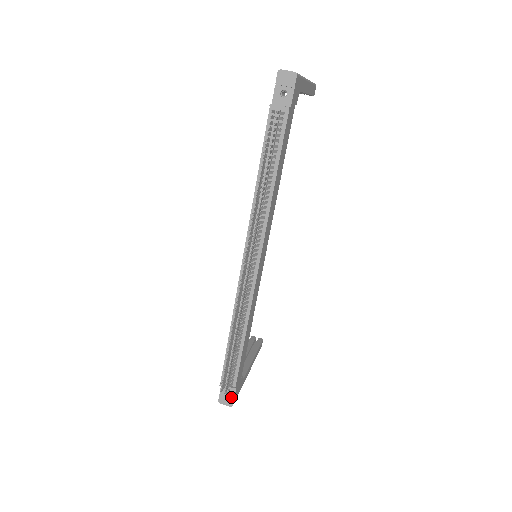
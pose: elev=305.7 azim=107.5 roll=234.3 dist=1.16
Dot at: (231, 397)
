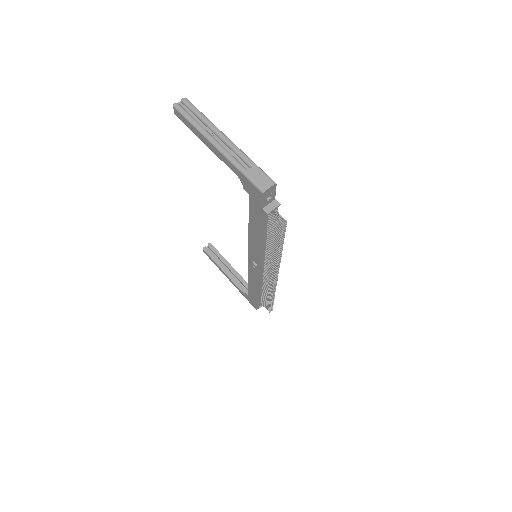
Dot at: occluded
